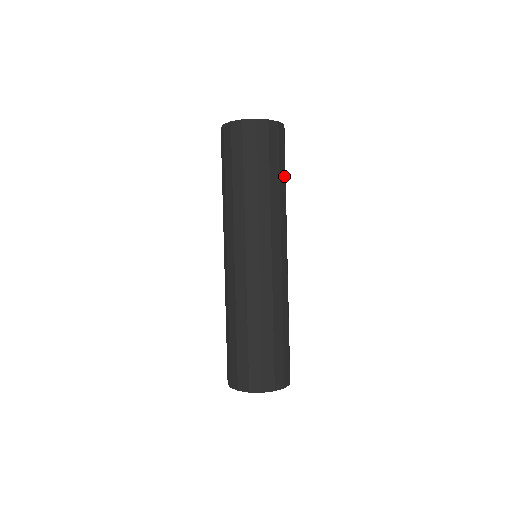
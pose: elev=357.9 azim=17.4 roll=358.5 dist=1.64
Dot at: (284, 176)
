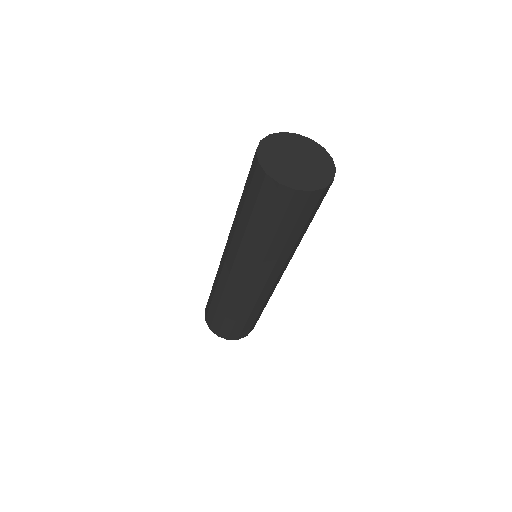
Dot at: (301, 230)
